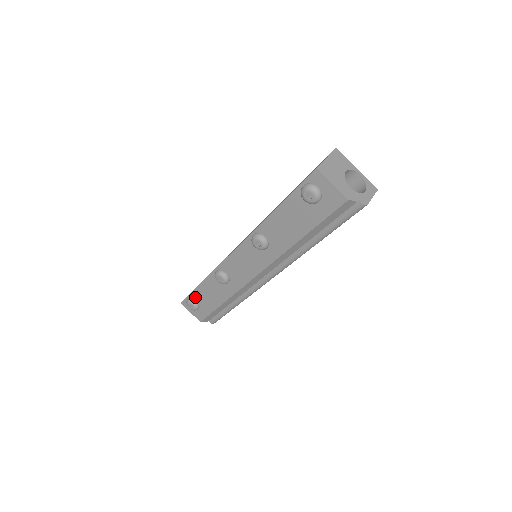
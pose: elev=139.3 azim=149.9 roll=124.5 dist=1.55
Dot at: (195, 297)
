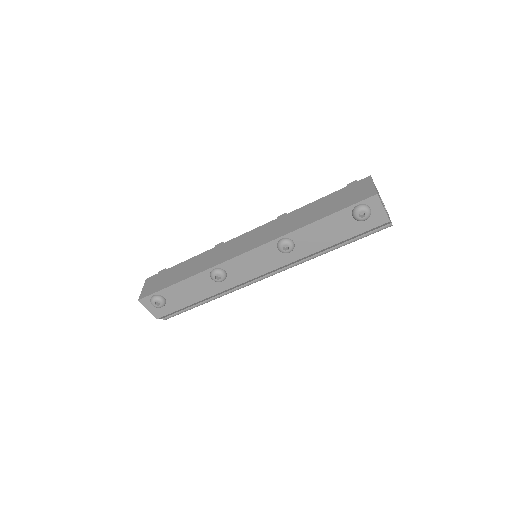
Dot at: (165, 294)
